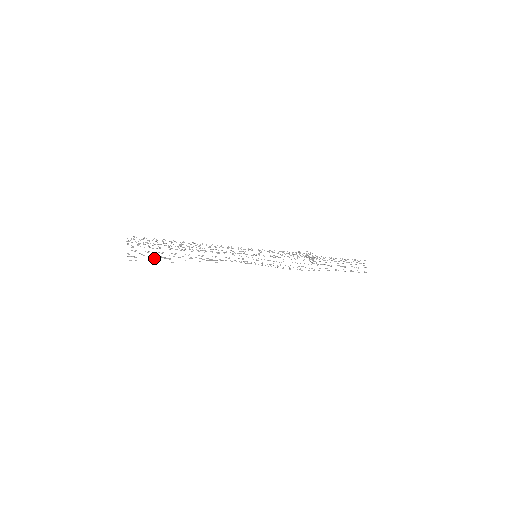
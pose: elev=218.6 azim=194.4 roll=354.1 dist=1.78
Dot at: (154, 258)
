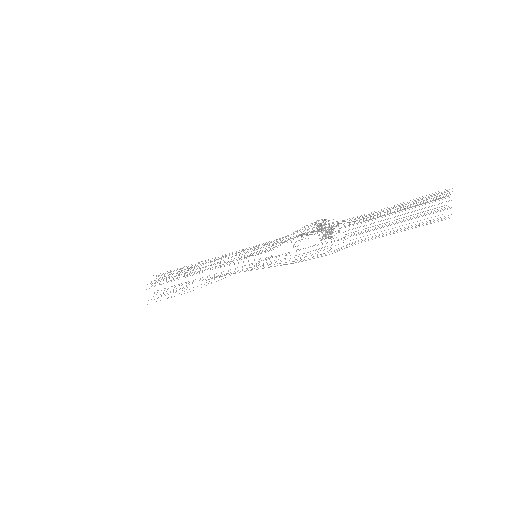
Dot at: occluded
